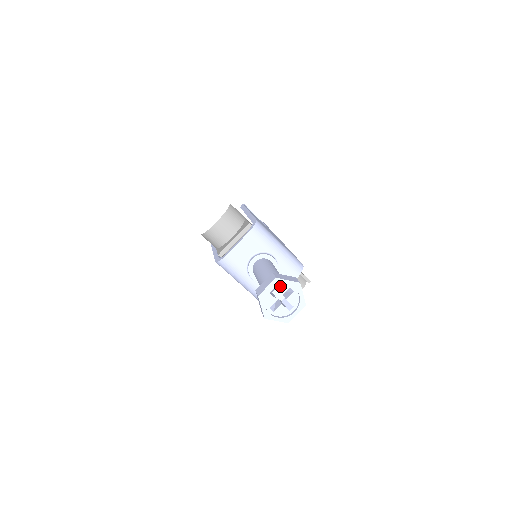
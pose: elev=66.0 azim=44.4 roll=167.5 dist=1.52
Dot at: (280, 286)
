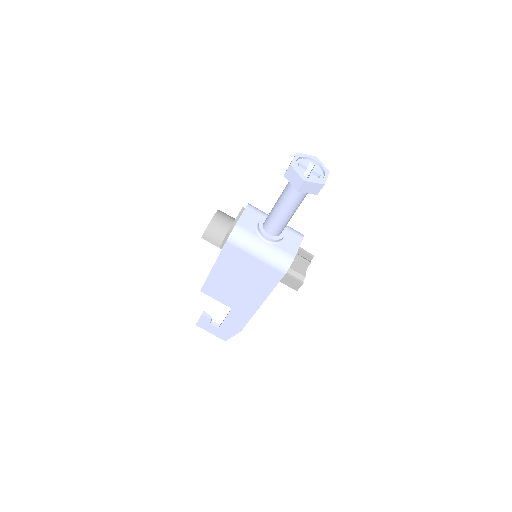
Dot at: (302, 161)
